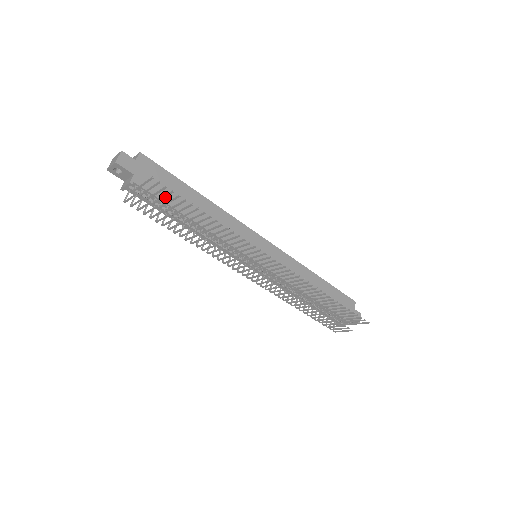
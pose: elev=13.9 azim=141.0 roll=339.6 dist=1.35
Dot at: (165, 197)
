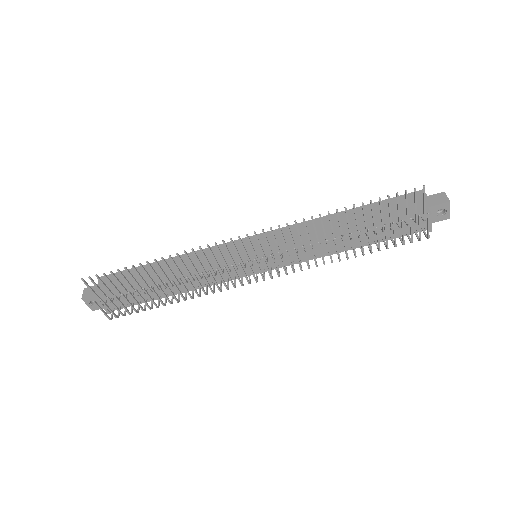
Dot at: occluded
